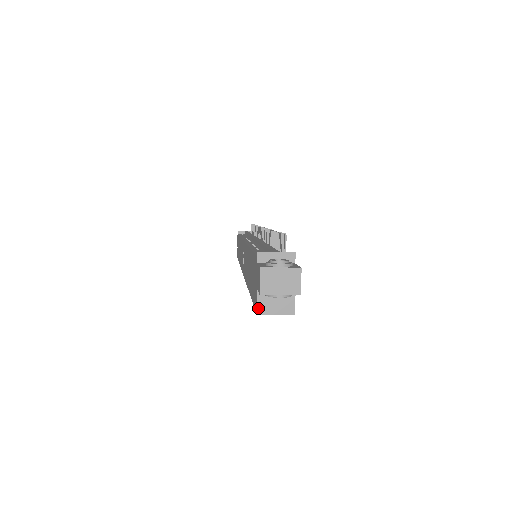
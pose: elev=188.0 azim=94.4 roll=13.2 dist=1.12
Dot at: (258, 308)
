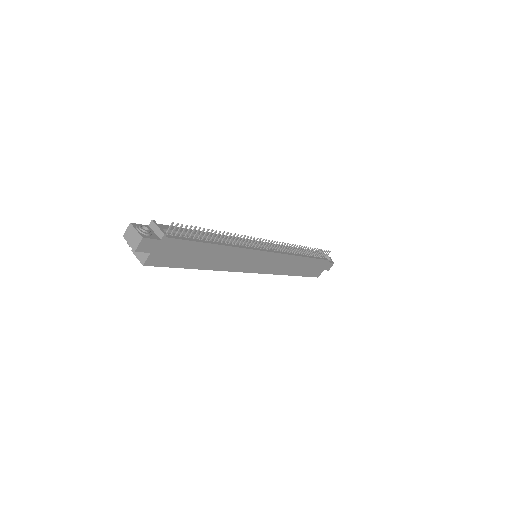
Dot at: occluded
